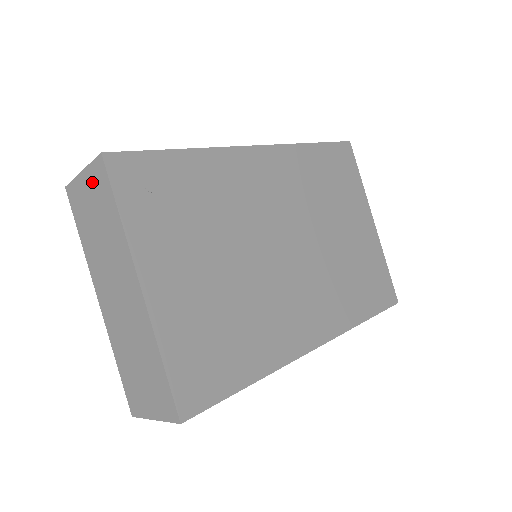
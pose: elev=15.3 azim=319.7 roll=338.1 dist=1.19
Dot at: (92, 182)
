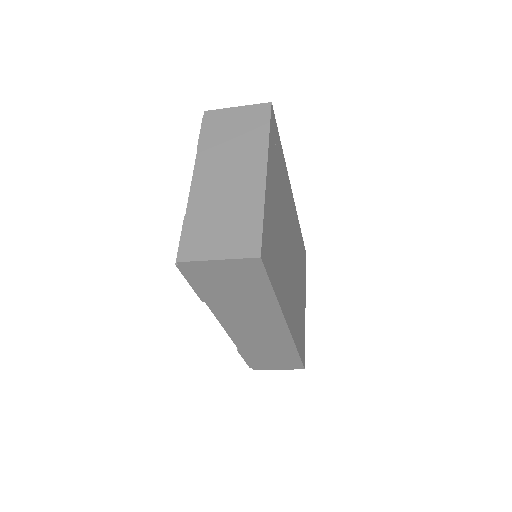
Dot at: (247, 113)
